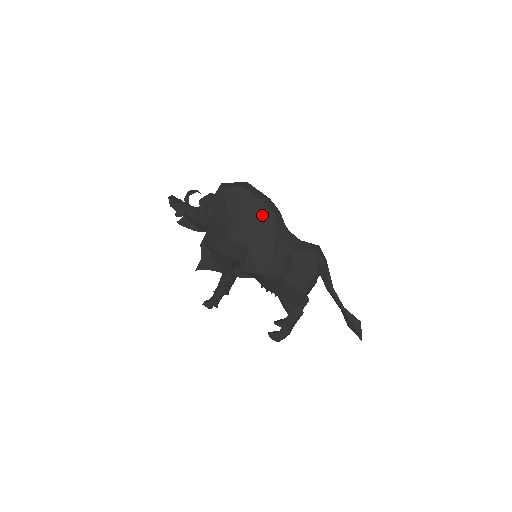
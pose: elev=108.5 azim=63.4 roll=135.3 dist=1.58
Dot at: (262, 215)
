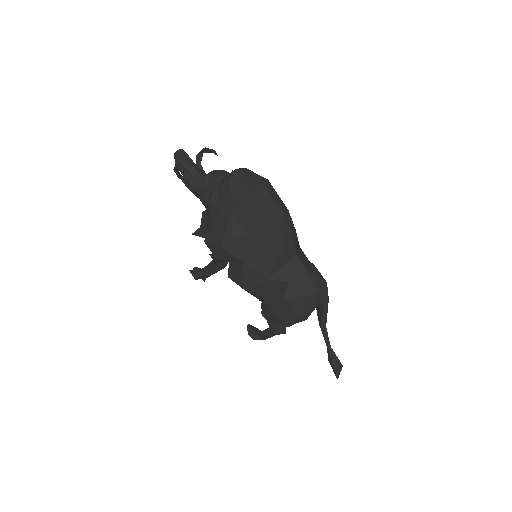
Dot at: (268, 232)
